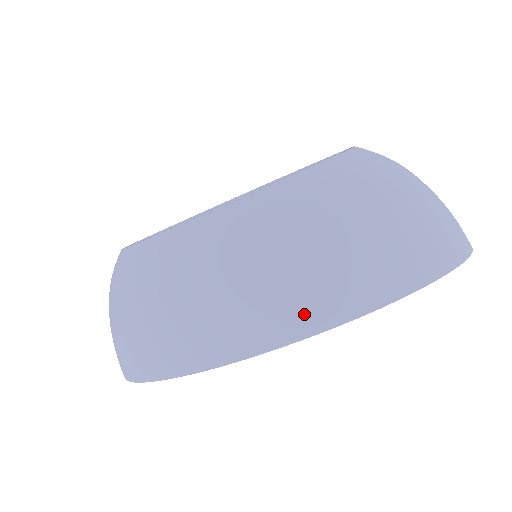
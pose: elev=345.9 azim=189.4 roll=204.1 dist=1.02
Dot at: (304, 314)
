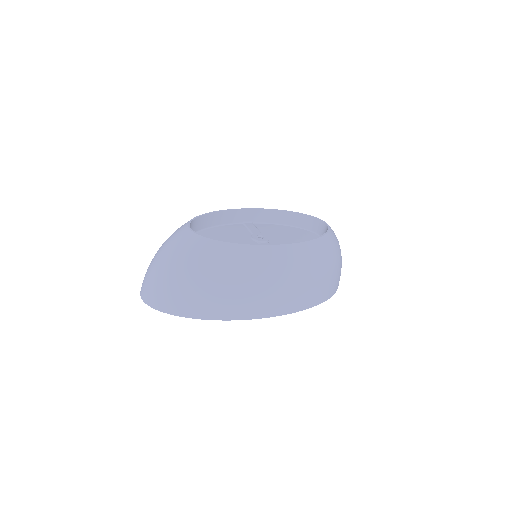
Dot at: (289, 305)
